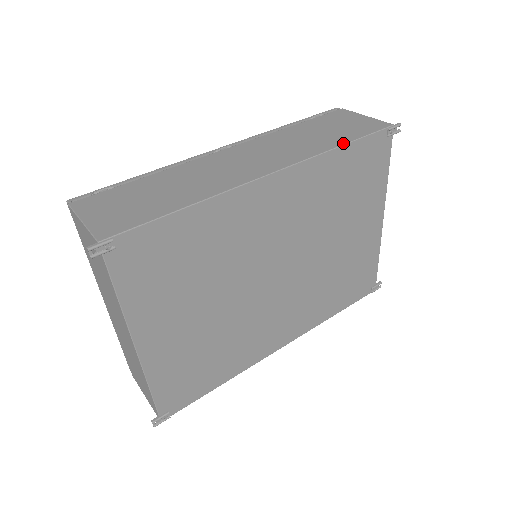
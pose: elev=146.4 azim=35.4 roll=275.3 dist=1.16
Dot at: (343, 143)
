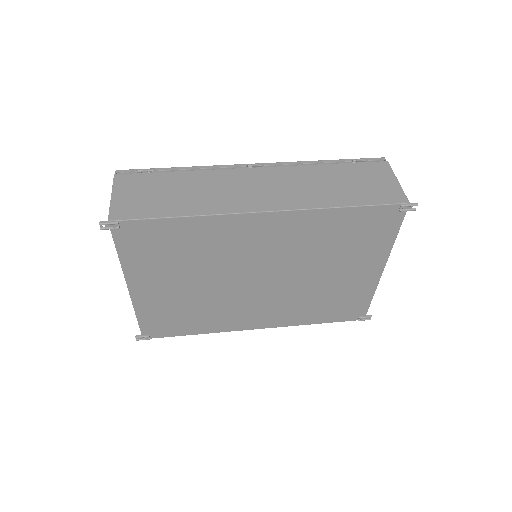
Dot at: (346, 205)
